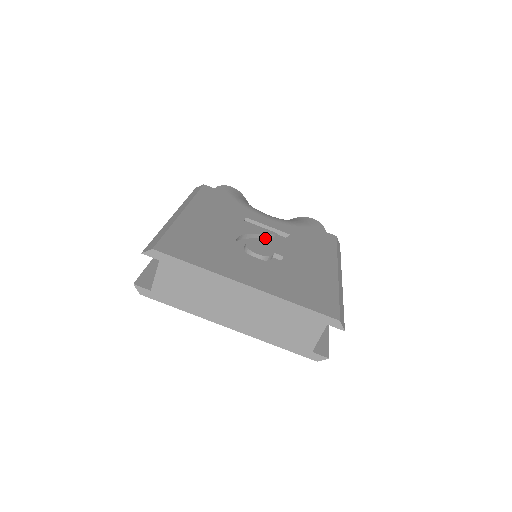
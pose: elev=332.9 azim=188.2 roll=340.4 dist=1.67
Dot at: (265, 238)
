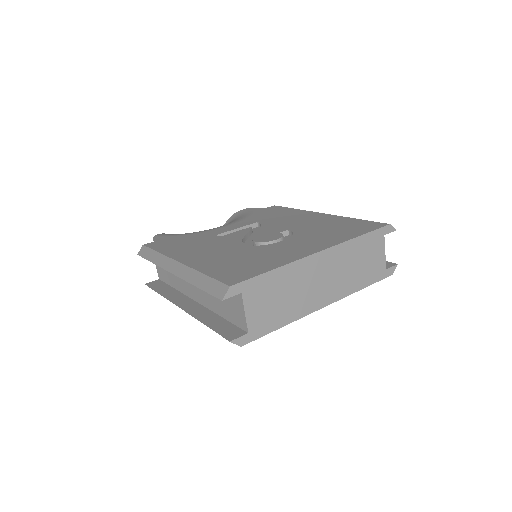
Dot at: (250, 236)
